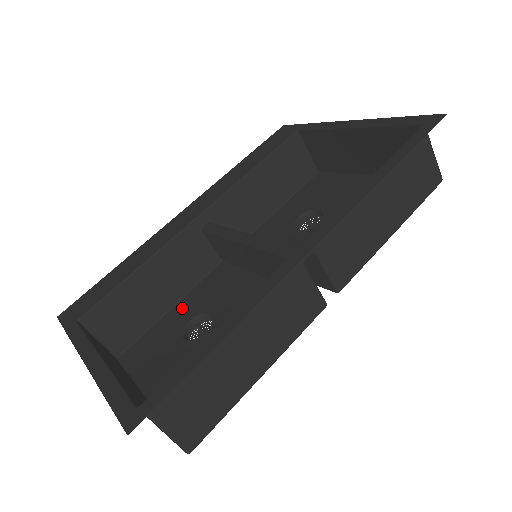
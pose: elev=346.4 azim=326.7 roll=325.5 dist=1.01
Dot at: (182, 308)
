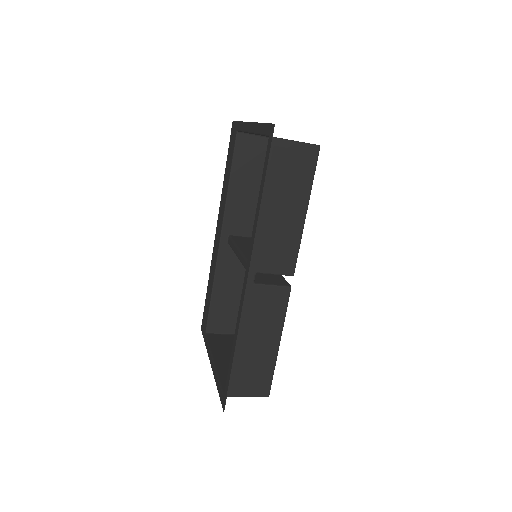
Dot at: occluded
